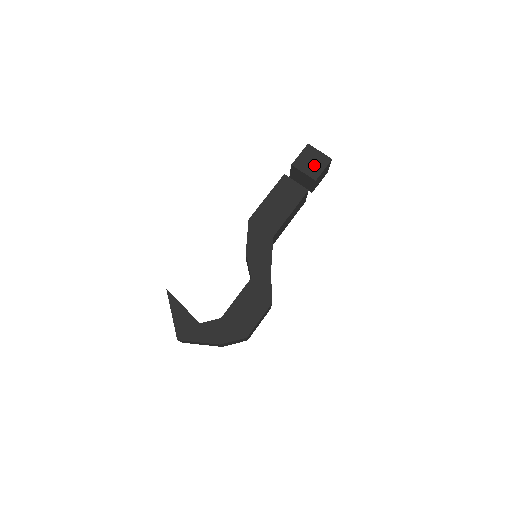
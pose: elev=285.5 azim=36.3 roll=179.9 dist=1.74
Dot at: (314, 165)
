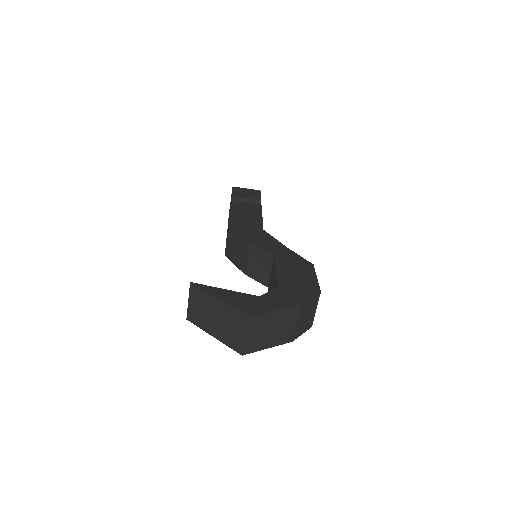
Dot at: (250, 194)
